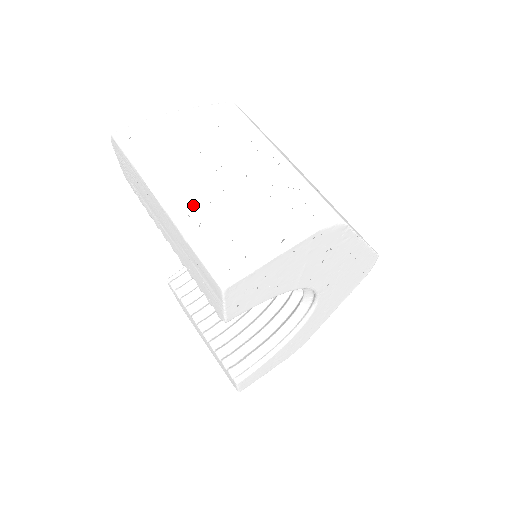
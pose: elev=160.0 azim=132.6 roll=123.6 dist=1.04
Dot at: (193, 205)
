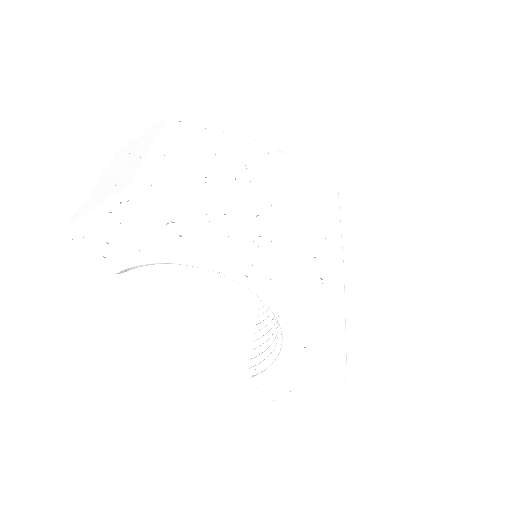
Dot at: (99, 185)
